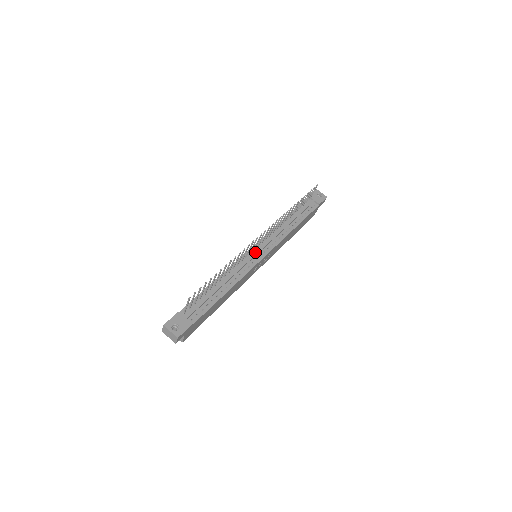
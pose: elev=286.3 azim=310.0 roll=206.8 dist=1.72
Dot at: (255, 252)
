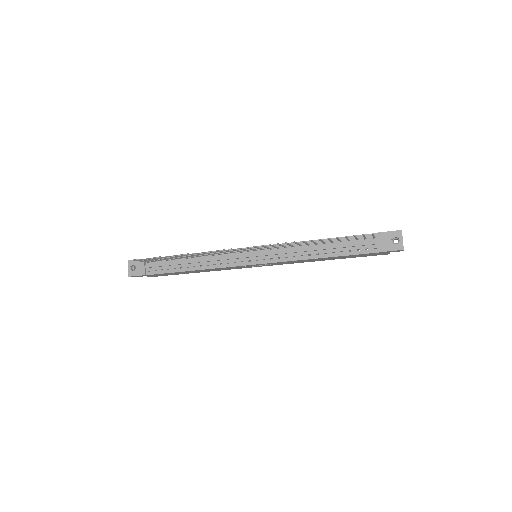
Dot at: (245, 255)
